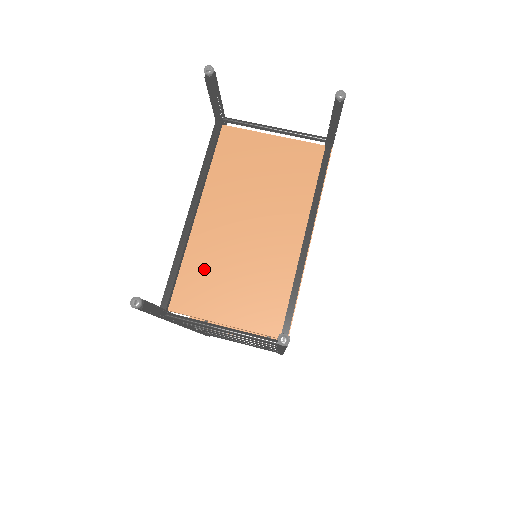
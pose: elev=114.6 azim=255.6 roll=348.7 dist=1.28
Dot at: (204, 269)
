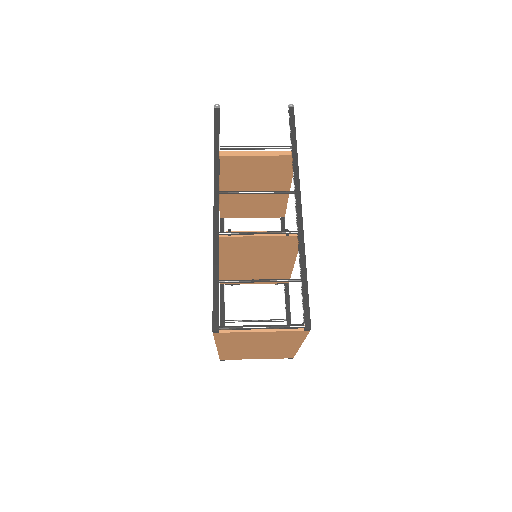
Dot at: occluded
